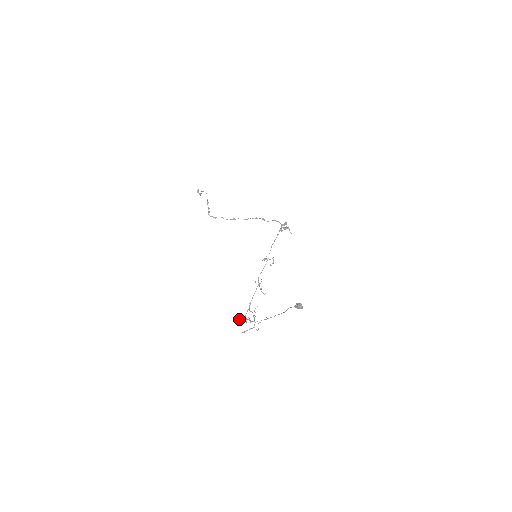
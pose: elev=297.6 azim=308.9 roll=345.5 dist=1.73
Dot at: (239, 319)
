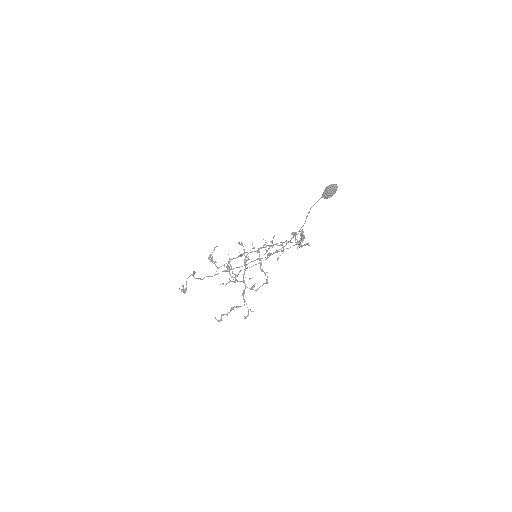
Dot at: (217, 267)
